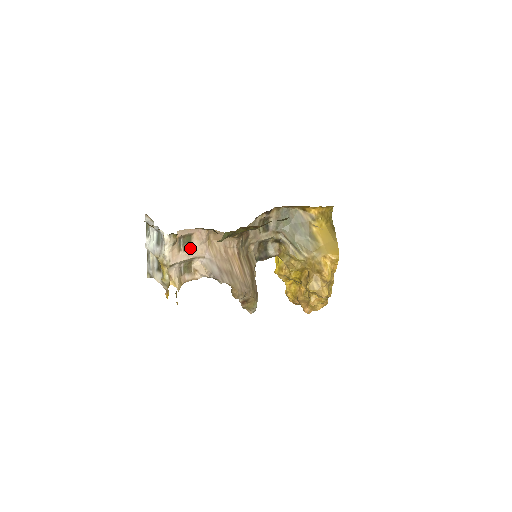
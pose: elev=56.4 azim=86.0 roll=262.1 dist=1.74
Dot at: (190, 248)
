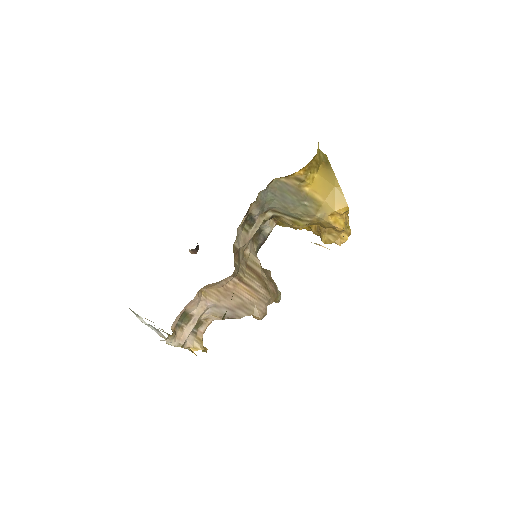
Dot at: (190, 317)
